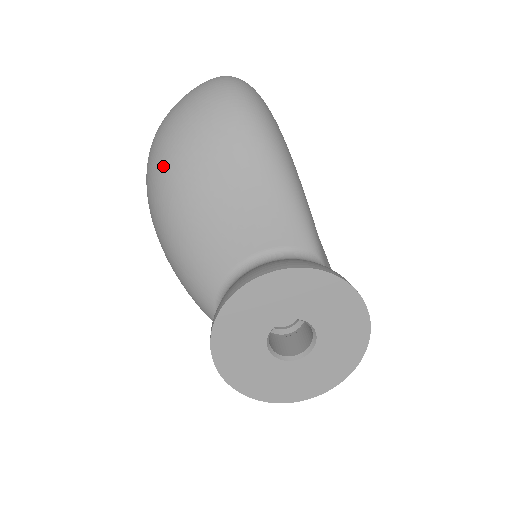
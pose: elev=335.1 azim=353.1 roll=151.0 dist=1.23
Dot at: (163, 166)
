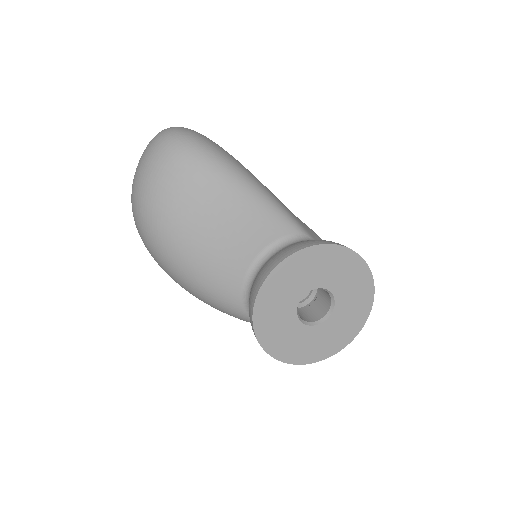
Dot at: (153, 226)
